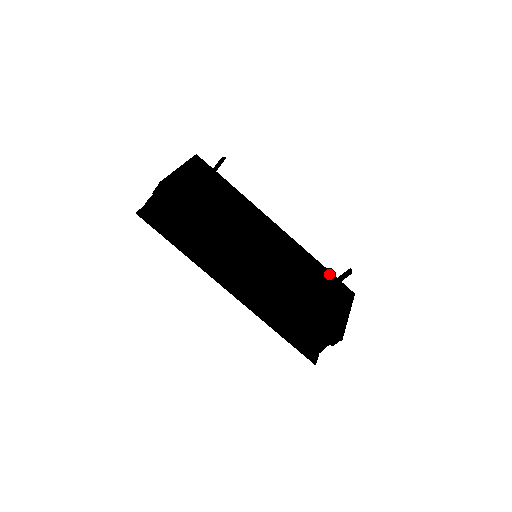
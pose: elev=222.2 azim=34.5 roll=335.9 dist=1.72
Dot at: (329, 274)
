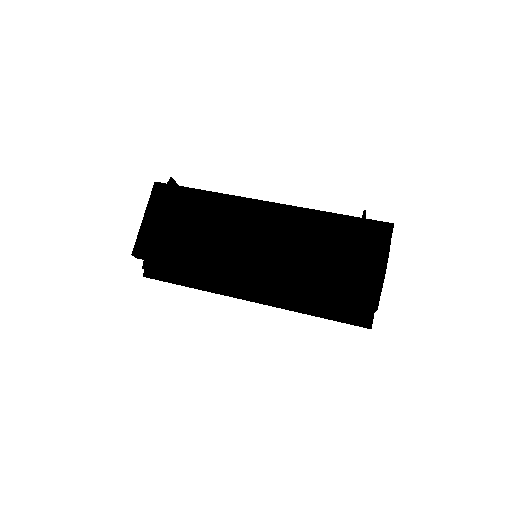
Dot at: (344, 228)
